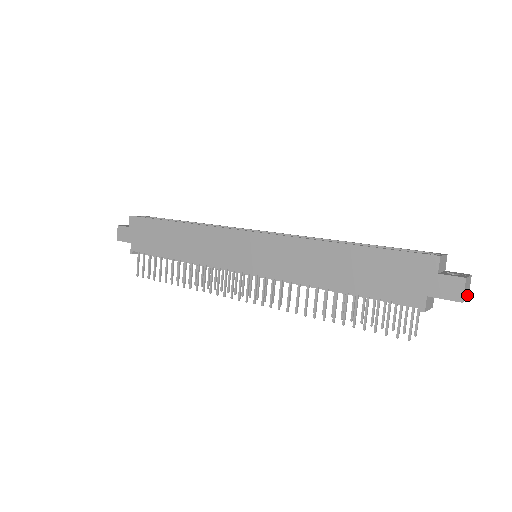
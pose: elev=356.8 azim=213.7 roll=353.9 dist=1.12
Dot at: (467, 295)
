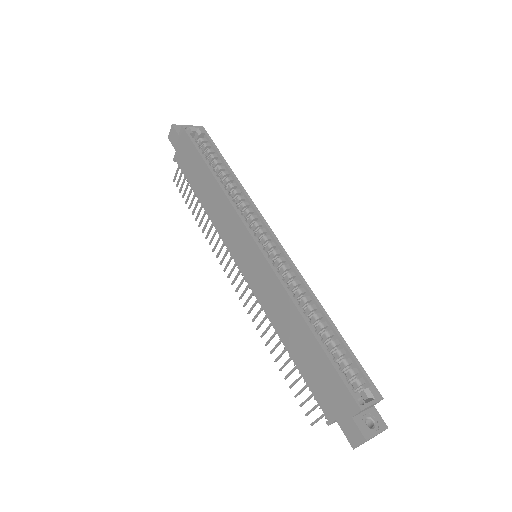
Dot at: occluded
